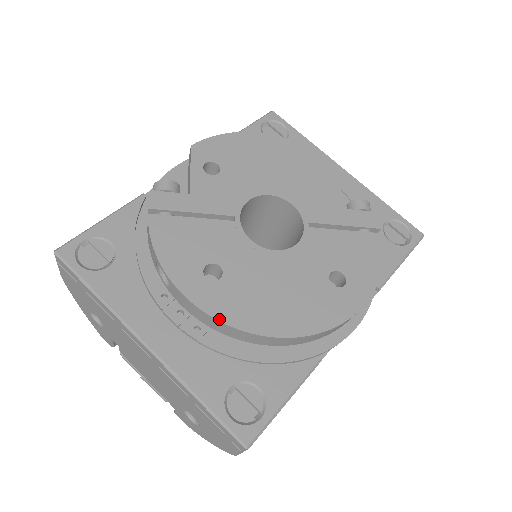
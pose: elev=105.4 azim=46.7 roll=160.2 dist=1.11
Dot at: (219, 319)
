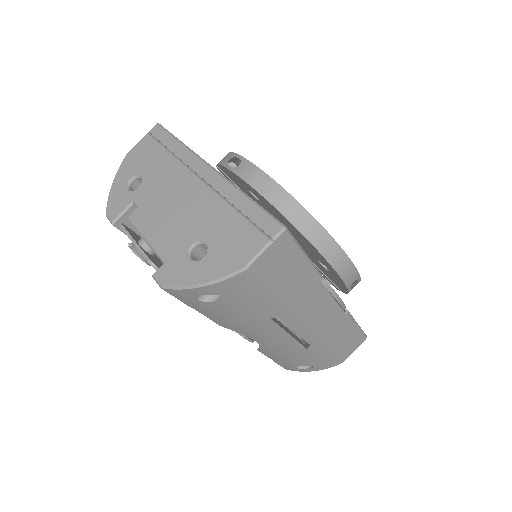
Dot at: (276, 182)
